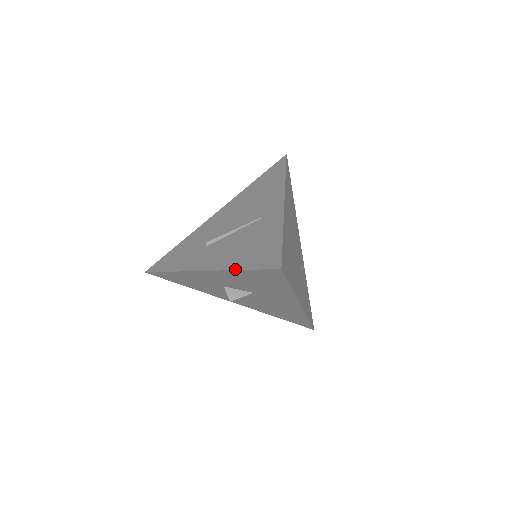
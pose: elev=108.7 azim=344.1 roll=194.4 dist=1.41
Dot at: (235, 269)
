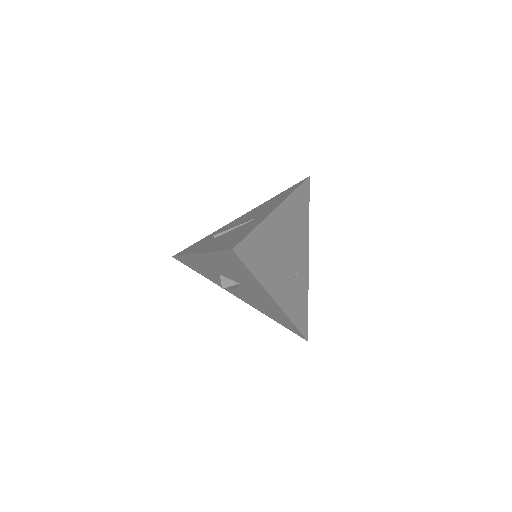
Dot at: (212, 251)
